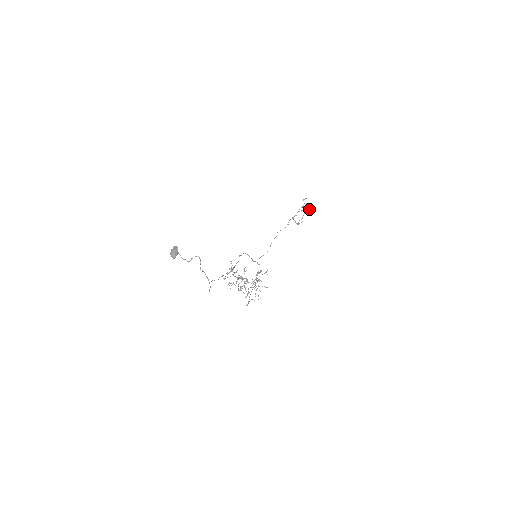
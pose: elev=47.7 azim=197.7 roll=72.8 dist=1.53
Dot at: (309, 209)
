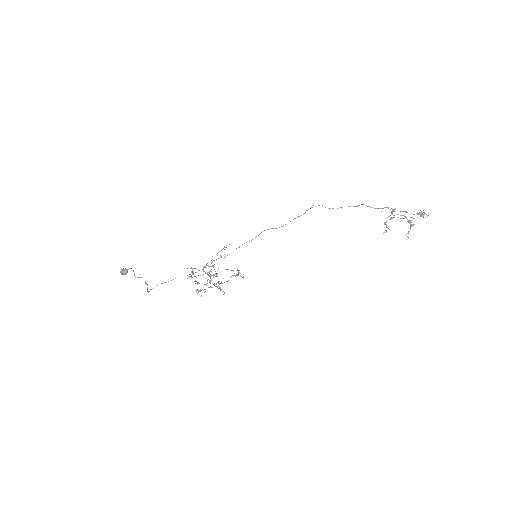
Dot at: (410, 229)
